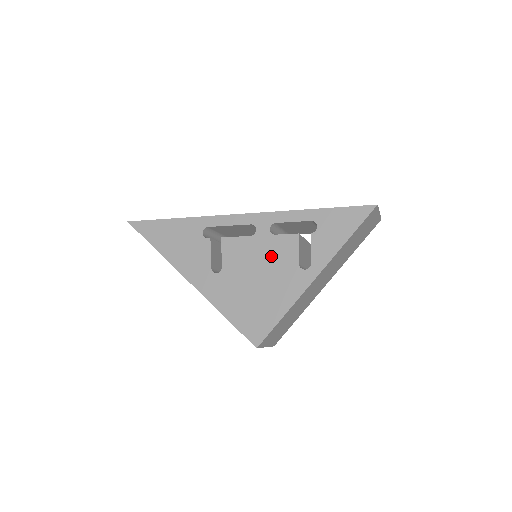
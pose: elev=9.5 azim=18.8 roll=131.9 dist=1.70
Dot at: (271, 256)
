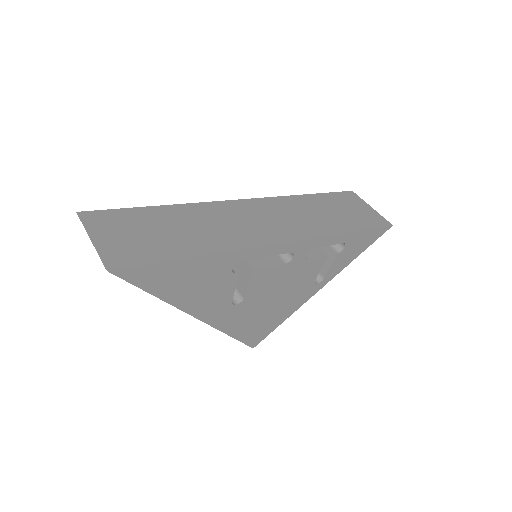
Dot at: (296, 279)
